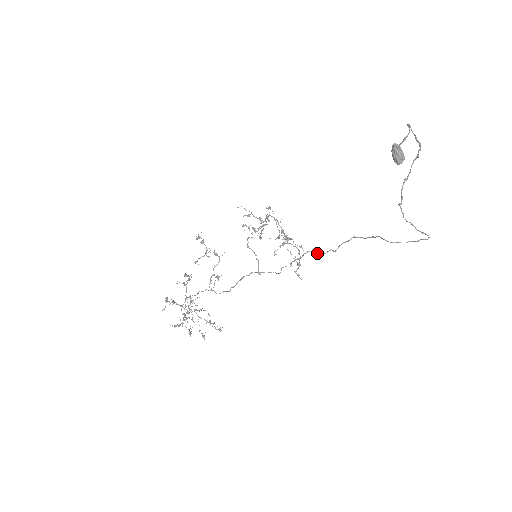
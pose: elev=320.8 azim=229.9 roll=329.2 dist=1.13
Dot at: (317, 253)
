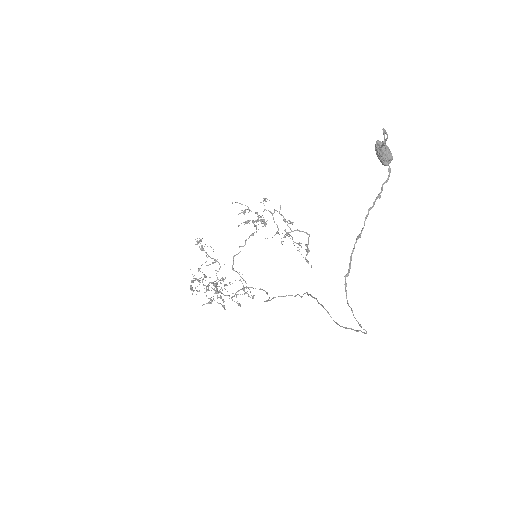
Dot at: occluded
